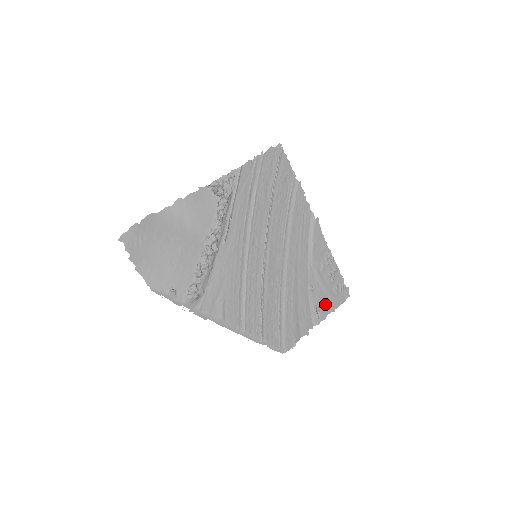
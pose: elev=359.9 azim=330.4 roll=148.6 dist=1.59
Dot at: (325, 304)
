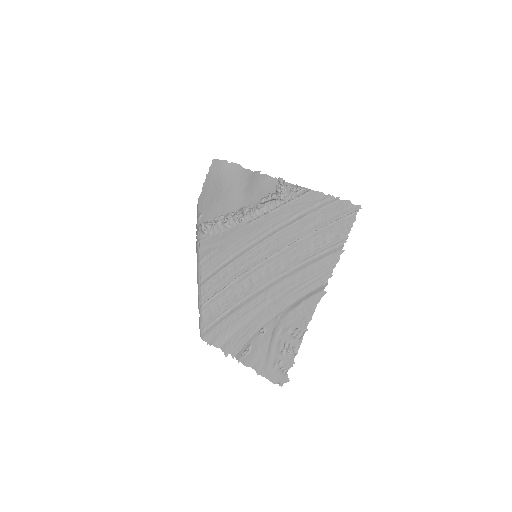
Dot at: (258, 357)
